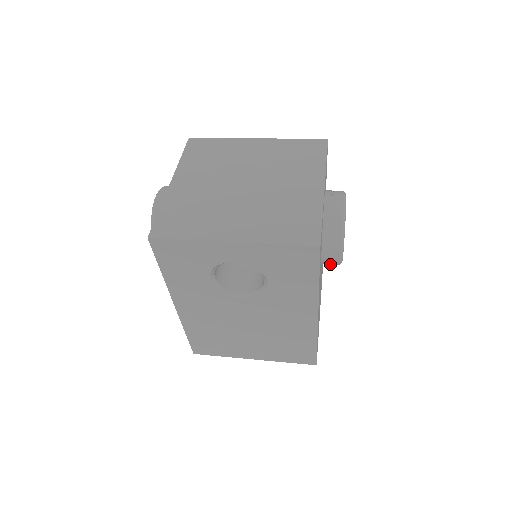
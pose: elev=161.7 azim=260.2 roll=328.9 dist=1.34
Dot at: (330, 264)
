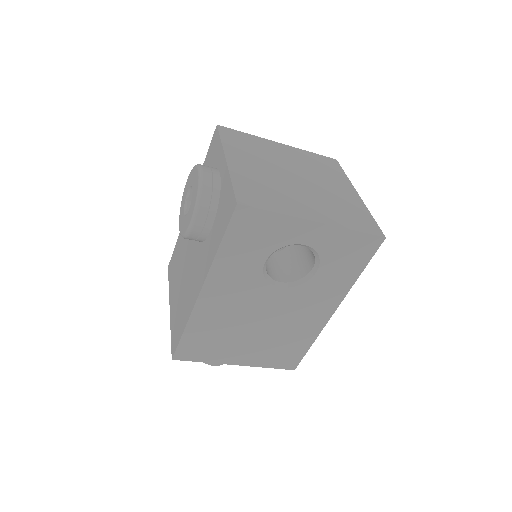
Dot at: occluded
